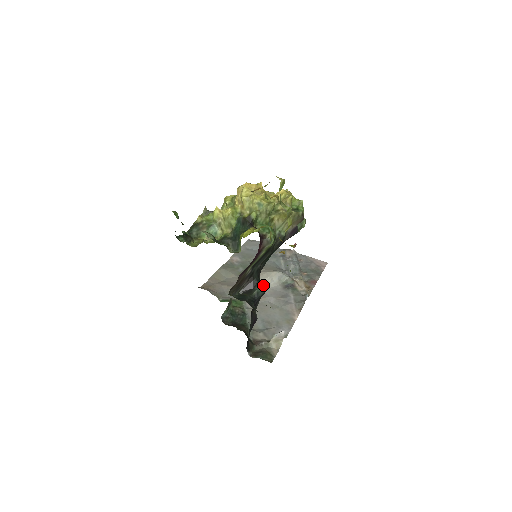
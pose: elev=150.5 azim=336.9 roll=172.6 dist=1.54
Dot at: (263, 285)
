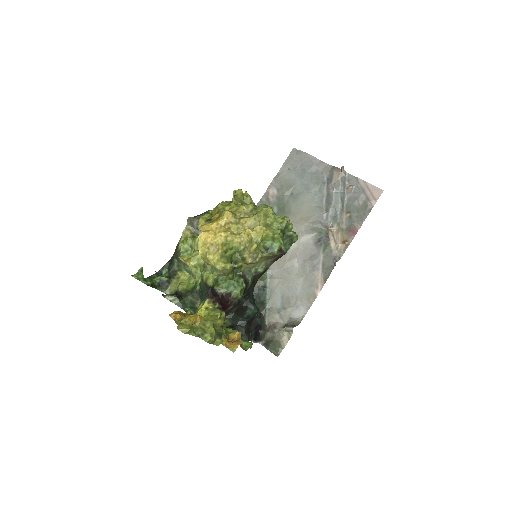
Dot at: (252, 310)
